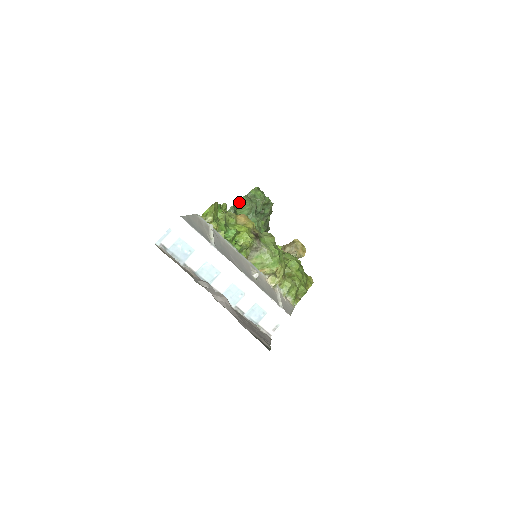
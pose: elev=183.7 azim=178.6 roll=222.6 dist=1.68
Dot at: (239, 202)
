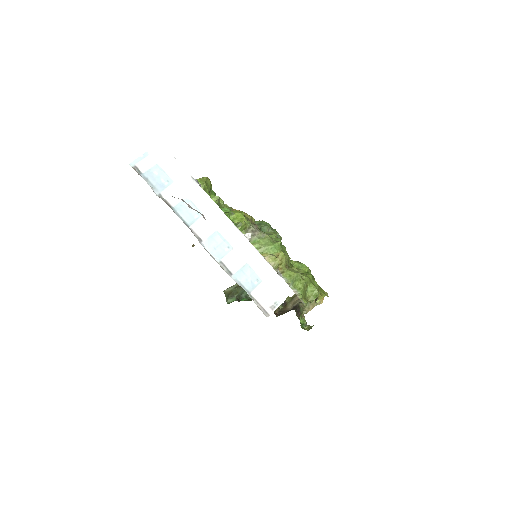
Dot at: occluded
